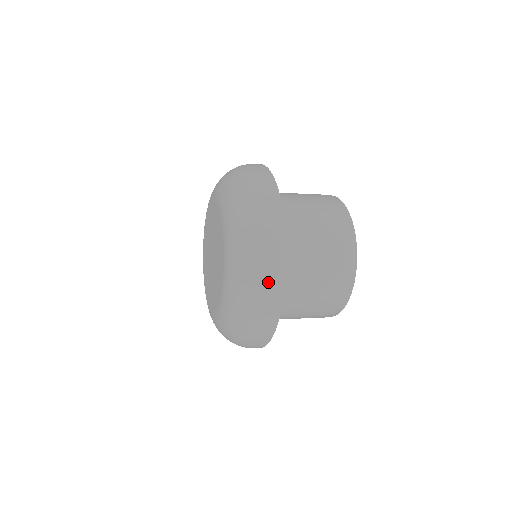
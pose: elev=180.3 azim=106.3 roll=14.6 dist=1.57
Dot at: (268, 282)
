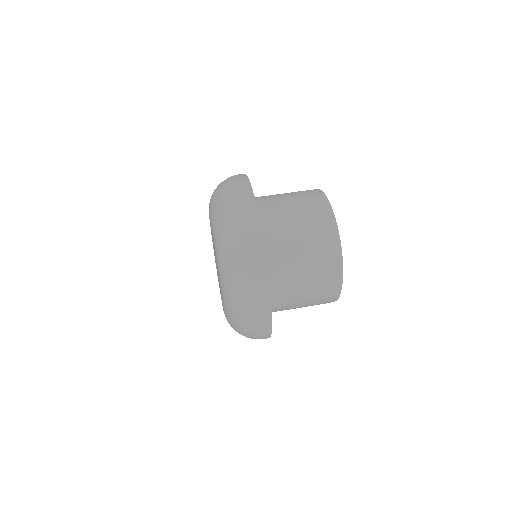
Dot at: (257, 331)
